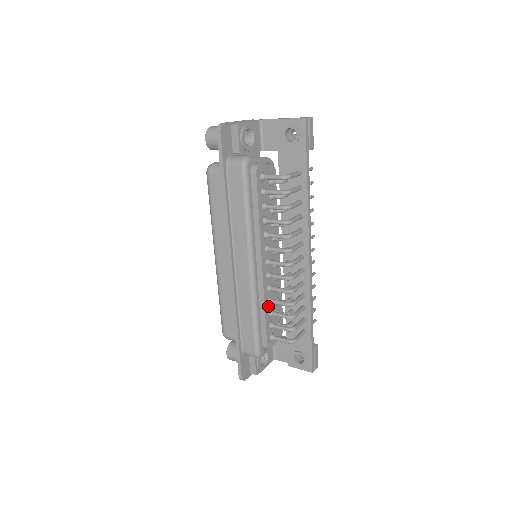
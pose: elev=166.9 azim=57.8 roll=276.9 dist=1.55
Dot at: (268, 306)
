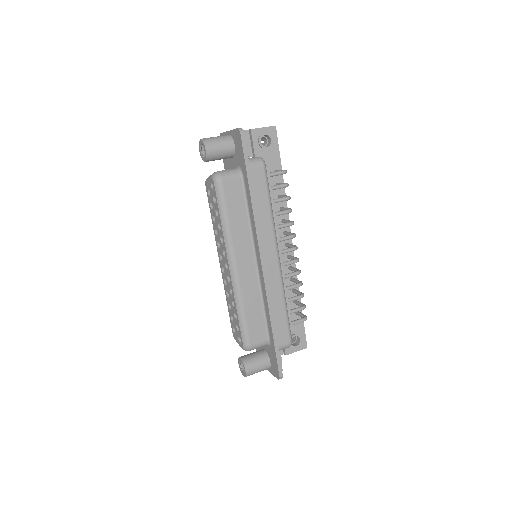
Dot at: occluded
